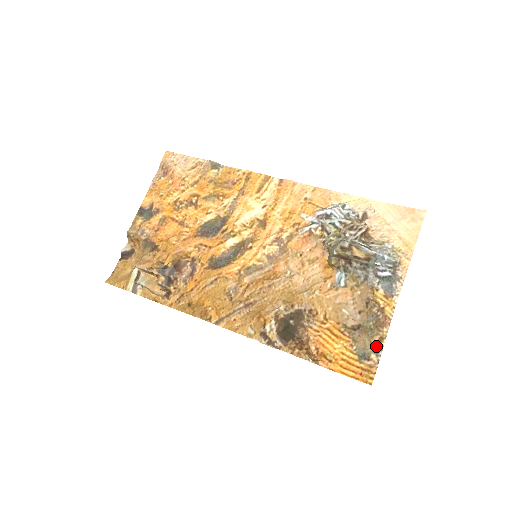
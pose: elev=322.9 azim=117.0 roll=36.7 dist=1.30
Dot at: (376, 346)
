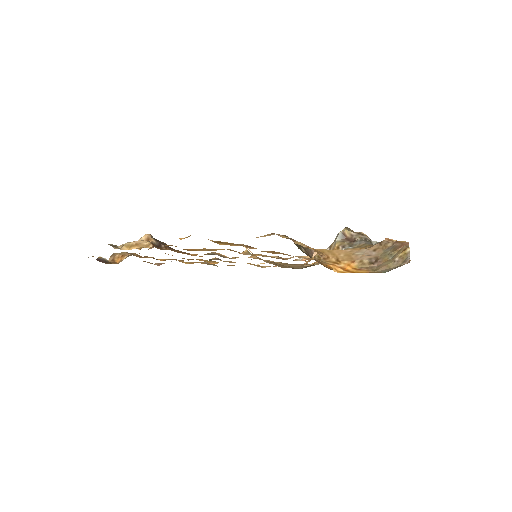
Dot at: (401, 258)
